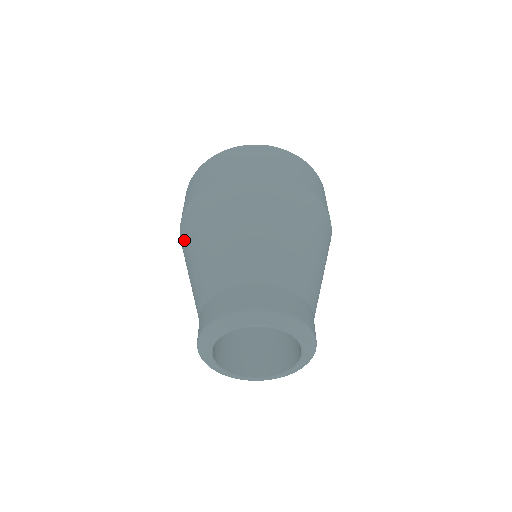
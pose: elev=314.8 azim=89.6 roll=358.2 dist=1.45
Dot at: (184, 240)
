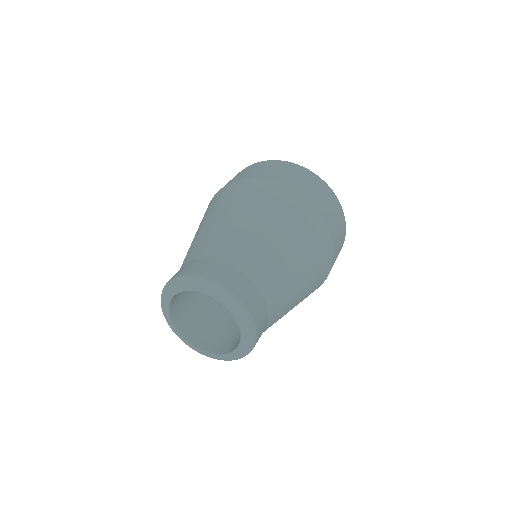
Dot at: (218, 200)
